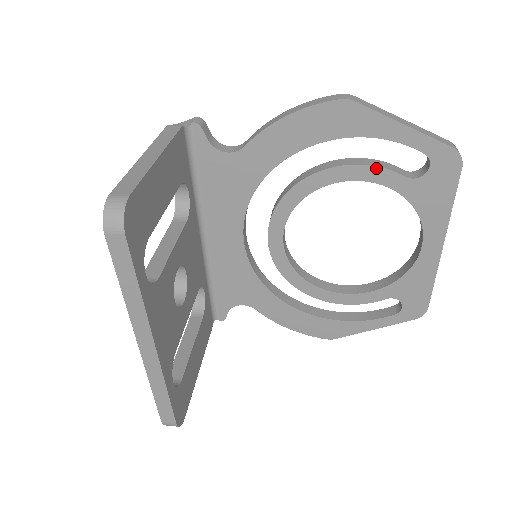
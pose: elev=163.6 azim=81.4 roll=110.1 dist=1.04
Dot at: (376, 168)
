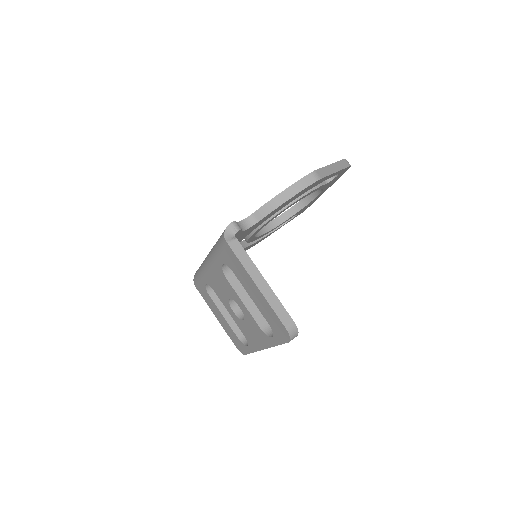
Dot at: (316, 189)
